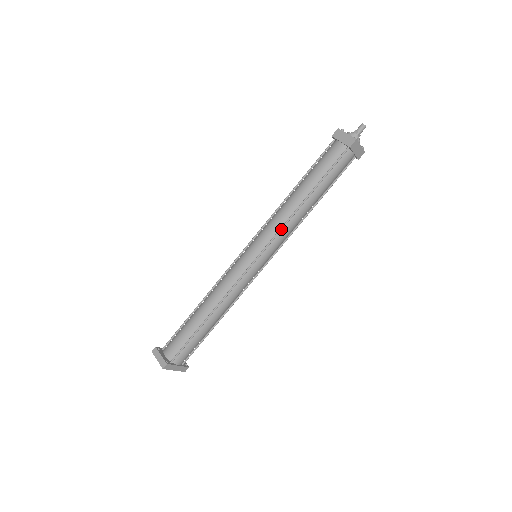
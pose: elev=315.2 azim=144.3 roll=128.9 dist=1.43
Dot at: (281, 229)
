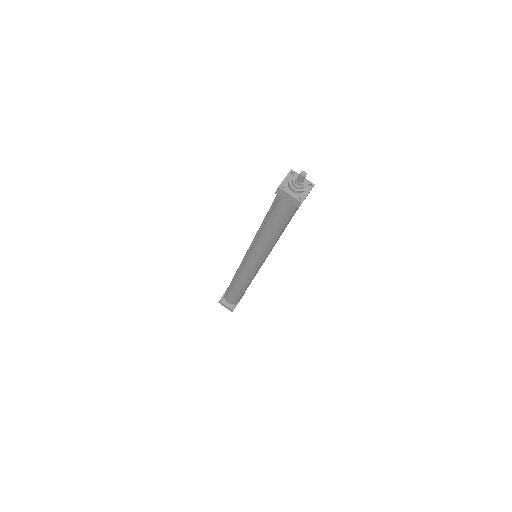
Dot at: (267, 253)
